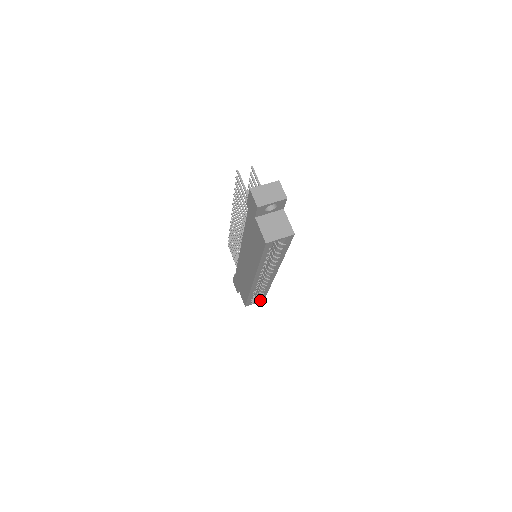
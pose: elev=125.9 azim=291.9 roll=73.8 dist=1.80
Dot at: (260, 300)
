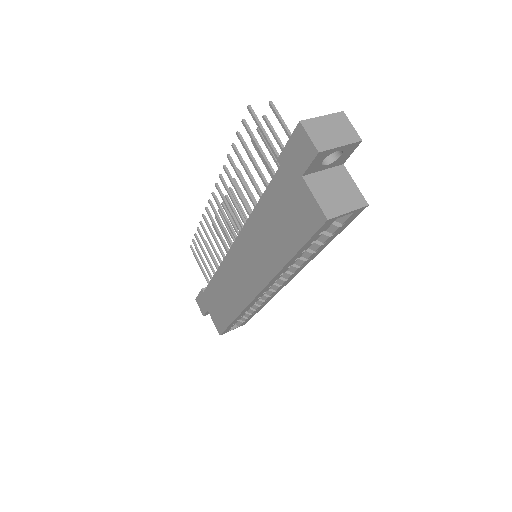
Dot at: (241, 324)
